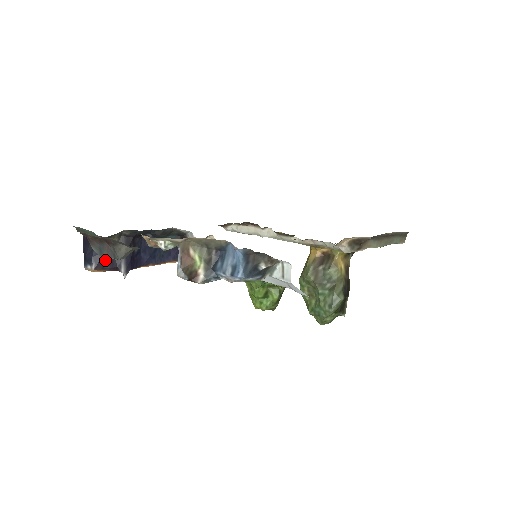
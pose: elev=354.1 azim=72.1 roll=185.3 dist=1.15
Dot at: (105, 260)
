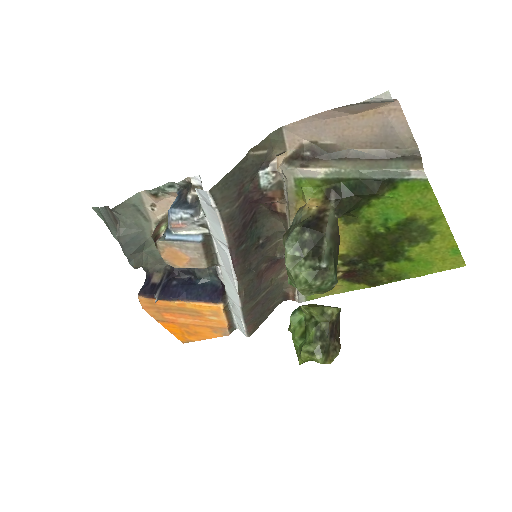
Dot at: (149, 289)
